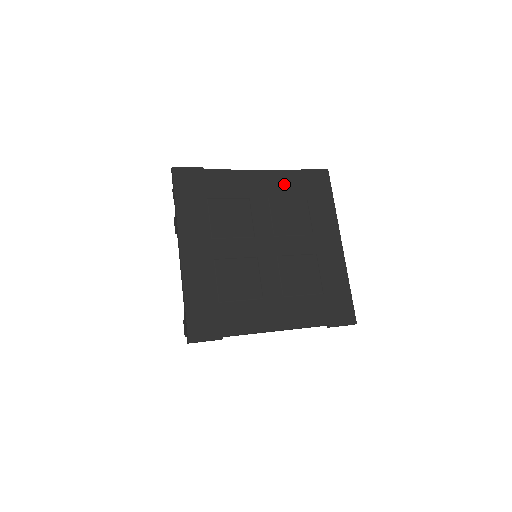
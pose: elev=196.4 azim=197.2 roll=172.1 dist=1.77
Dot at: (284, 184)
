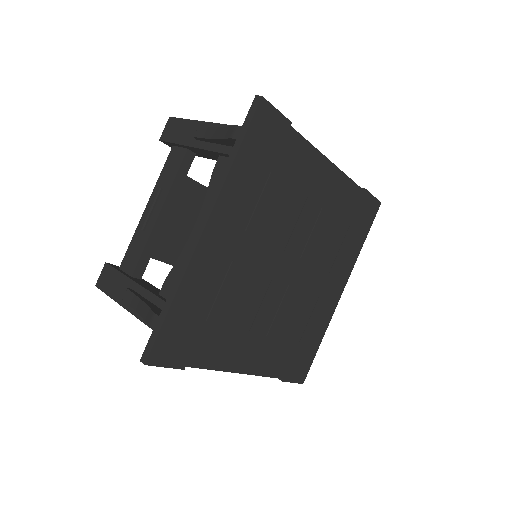
Dot at: (343, 198)
